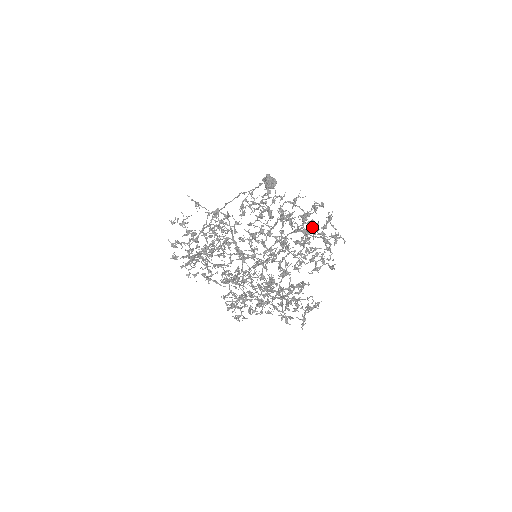
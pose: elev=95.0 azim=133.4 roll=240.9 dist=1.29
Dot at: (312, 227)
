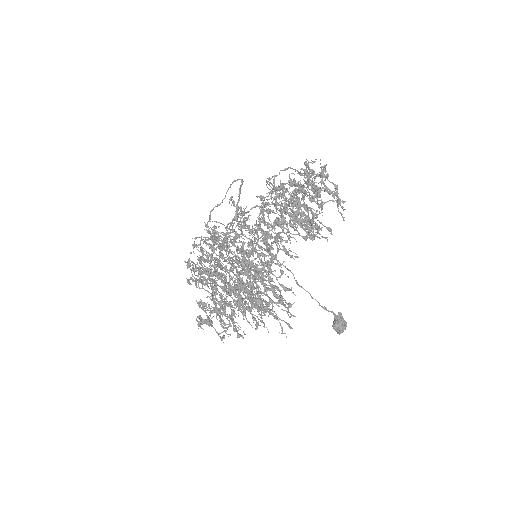
Dot at: (313, 192)
